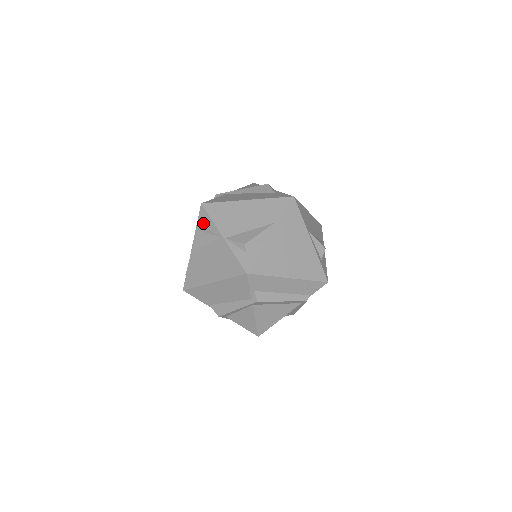
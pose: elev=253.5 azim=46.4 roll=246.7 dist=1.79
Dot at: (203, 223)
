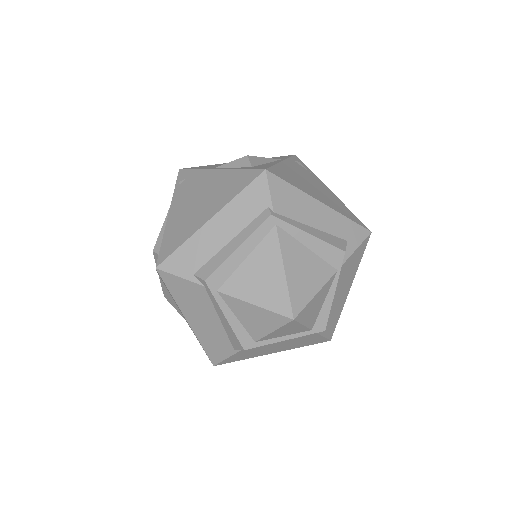
Dot at: occluded
